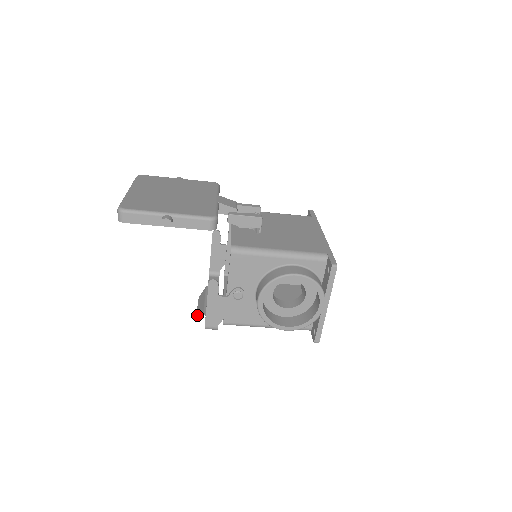
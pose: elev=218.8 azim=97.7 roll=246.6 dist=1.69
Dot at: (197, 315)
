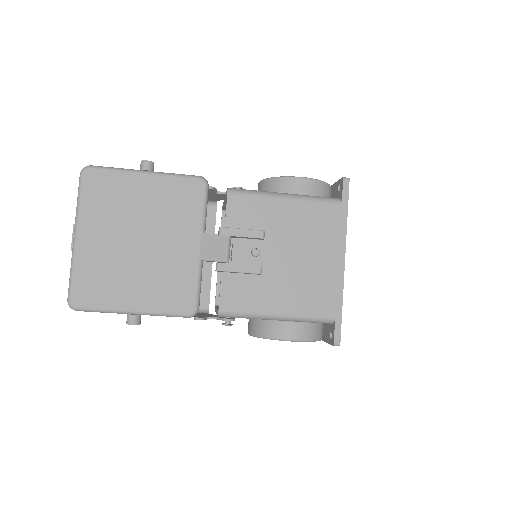
Dot at: occluded
